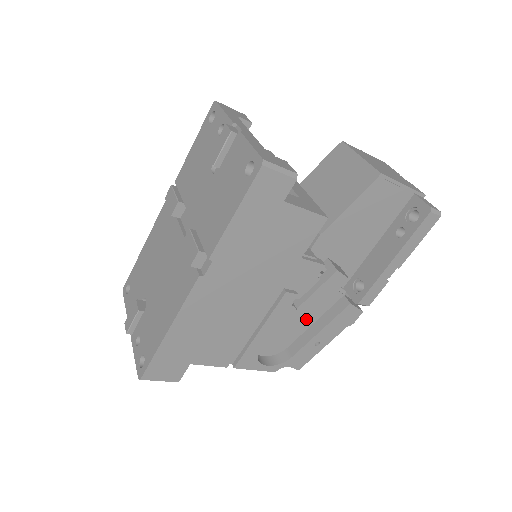
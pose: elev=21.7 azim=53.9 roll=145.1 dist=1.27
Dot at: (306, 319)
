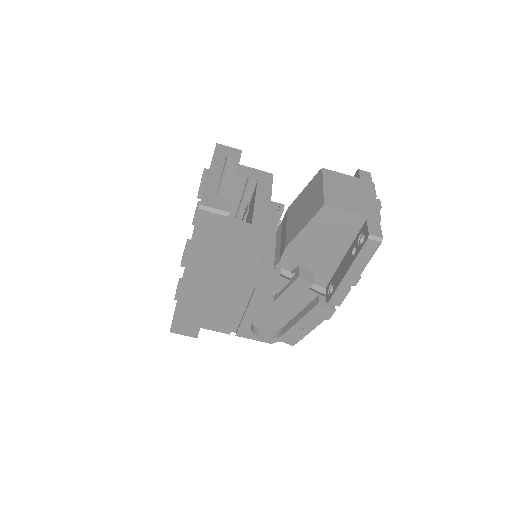
Dot at: (291, 309)
